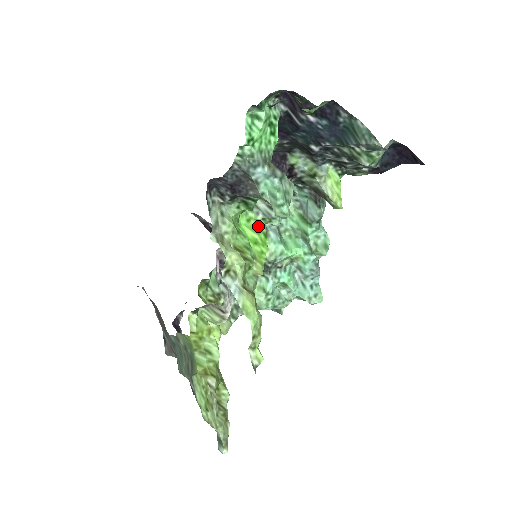
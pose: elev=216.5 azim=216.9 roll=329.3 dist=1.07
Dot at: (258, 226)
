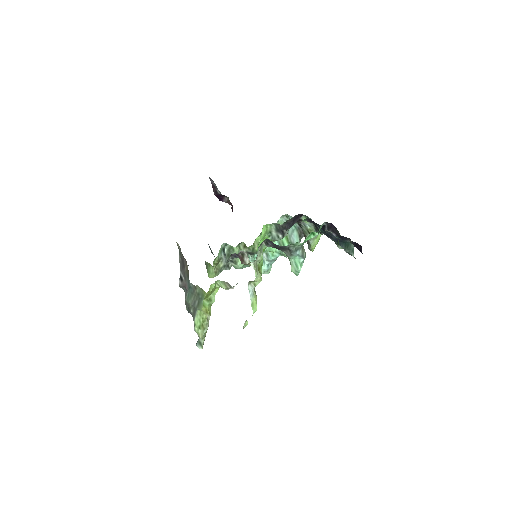
Dot at: occluded
